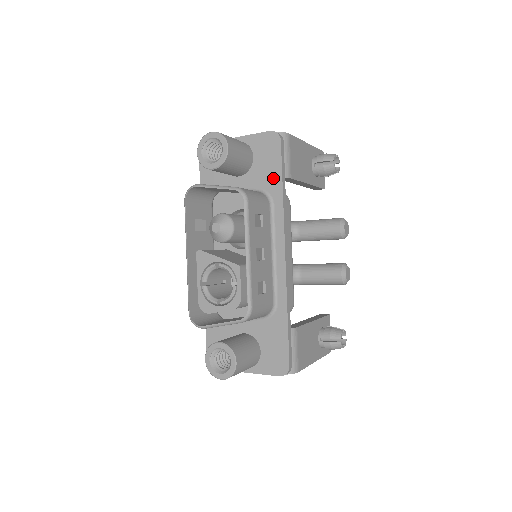
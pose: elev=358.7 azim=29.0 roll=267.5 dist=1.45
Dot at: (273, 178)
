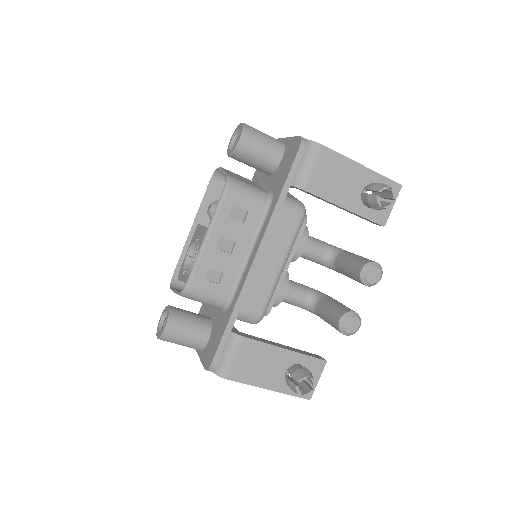
Dot at: (281, 182)
